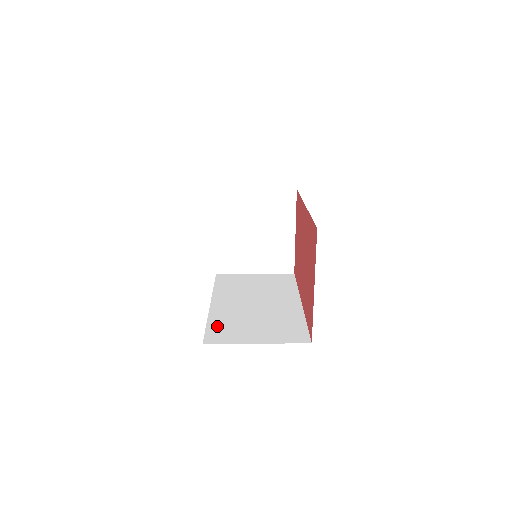
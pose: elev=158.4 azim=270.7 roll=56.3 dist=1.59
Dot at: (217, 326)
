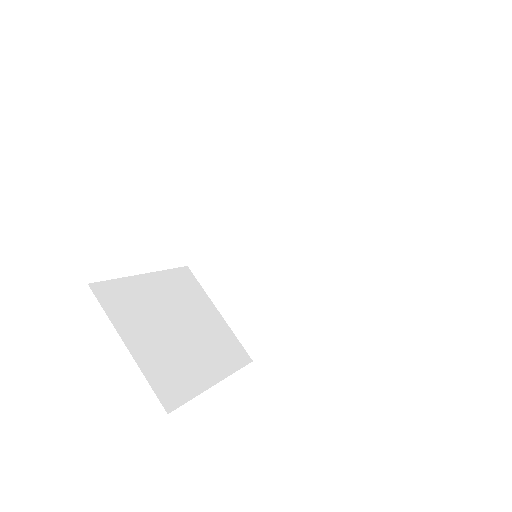
Dot at: (218, 252)
